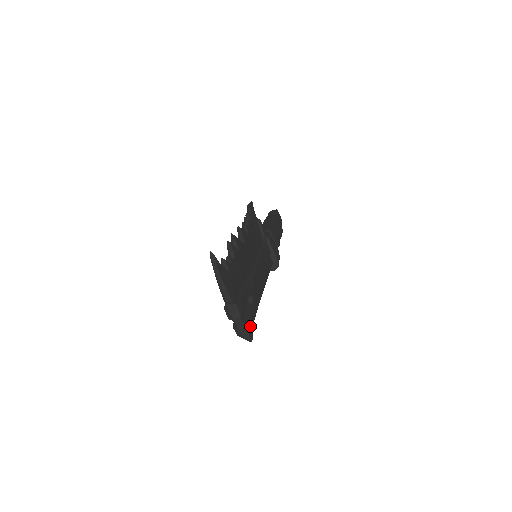
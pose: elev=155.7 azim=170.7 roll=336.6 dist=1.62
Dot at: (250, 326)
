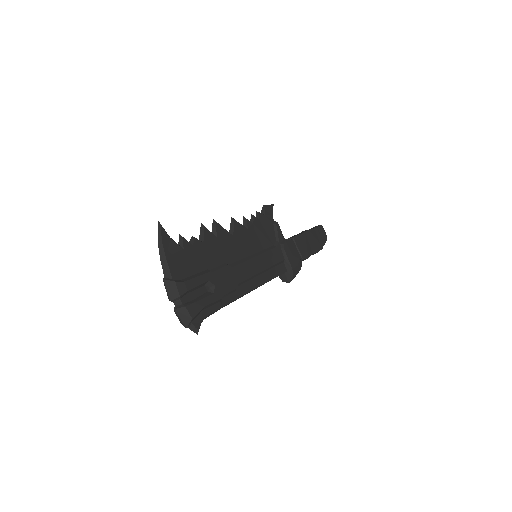
Dot at: (194, 313)
